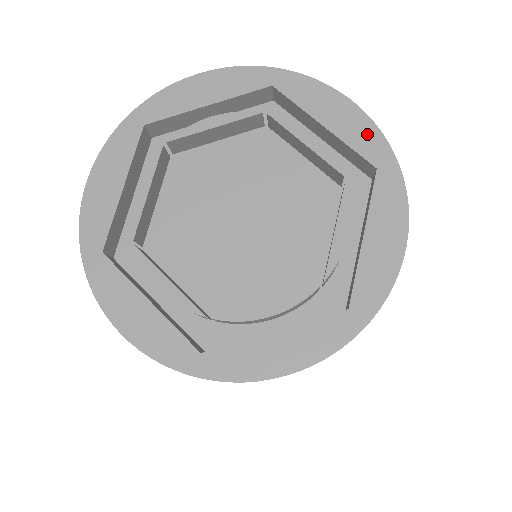
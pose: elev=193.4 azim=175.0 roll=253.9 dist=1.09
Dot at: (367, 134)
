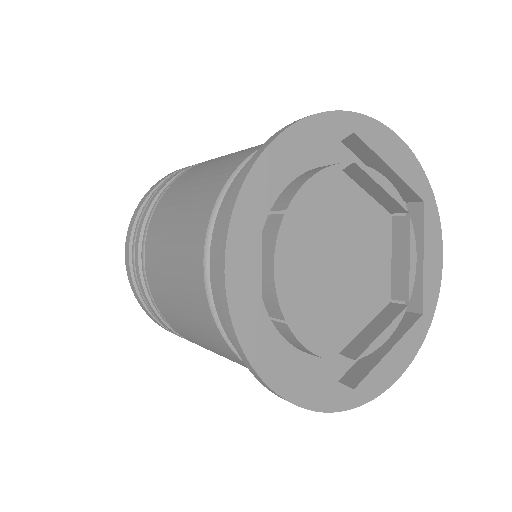
Dot at: (434, 288)
